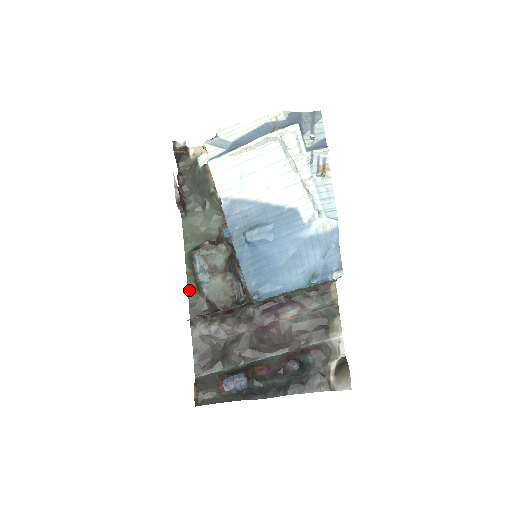
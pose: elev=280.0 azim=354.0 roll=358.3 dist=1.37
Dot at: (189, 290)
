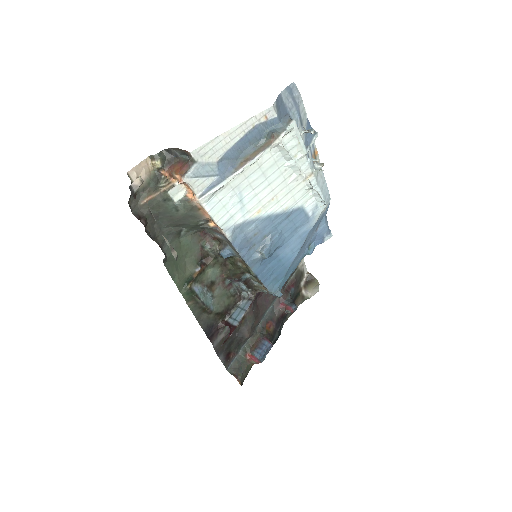
Dot at: (197, 318)
